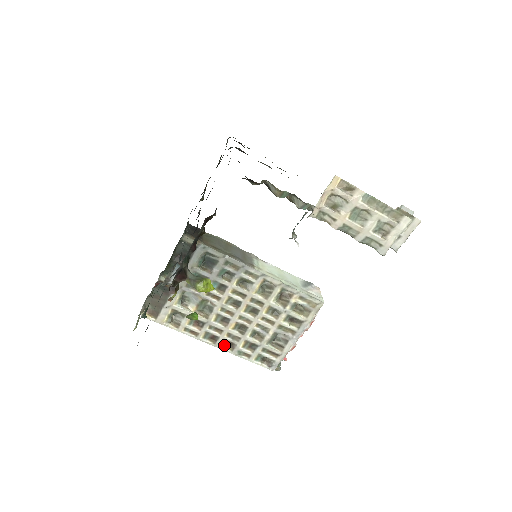
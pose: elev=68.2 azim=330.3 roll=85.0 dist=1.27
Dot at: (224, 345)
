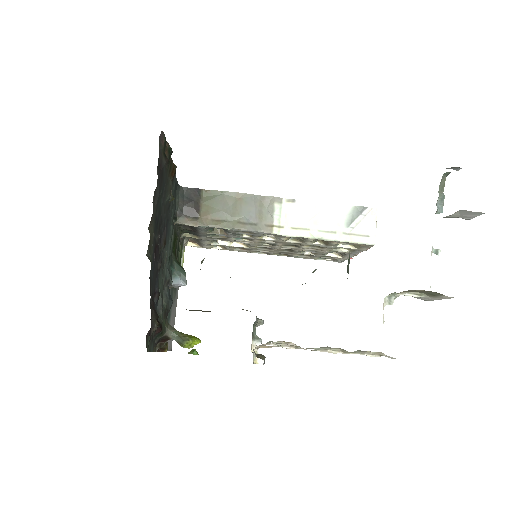
Dot at: (279, 254)
